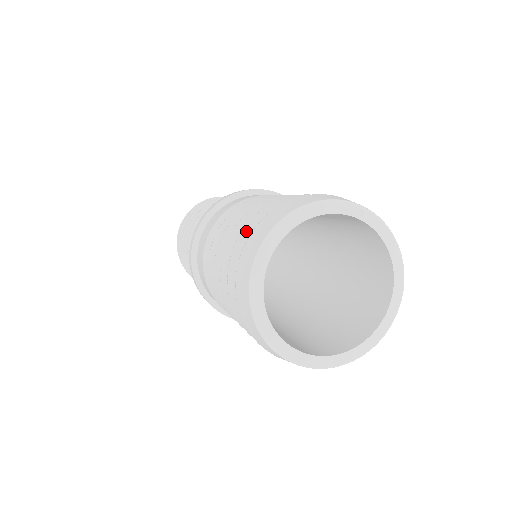
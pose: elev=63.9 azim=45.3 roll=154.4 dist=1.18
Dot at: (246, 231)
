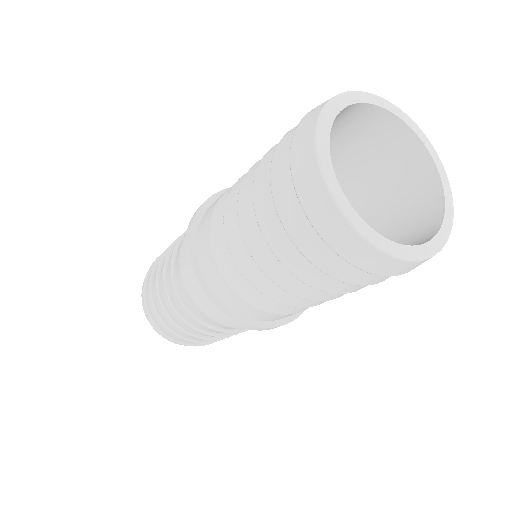
Dot at: occluded
